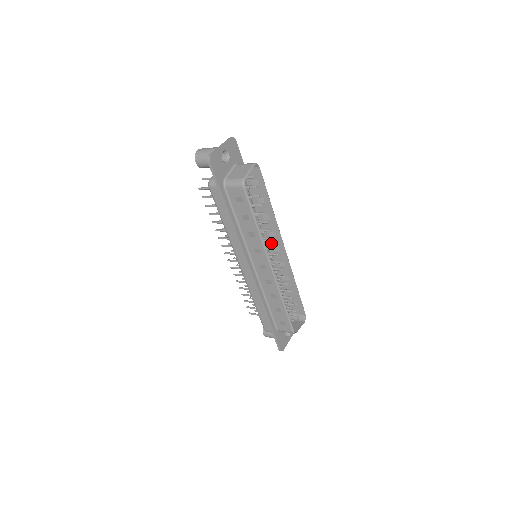
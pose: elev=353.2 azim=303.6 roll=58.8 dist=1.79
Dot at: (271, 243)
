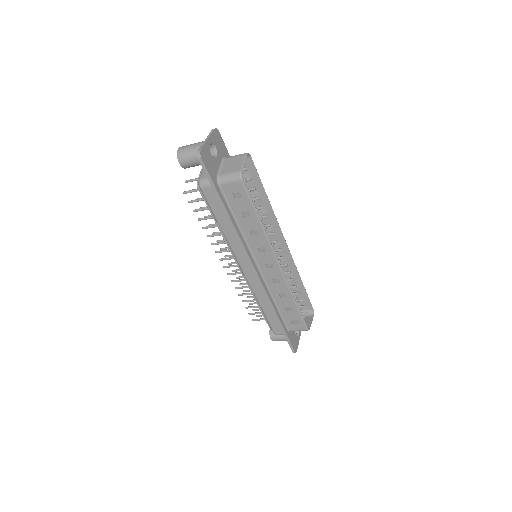
Dot at: (269, 239)
